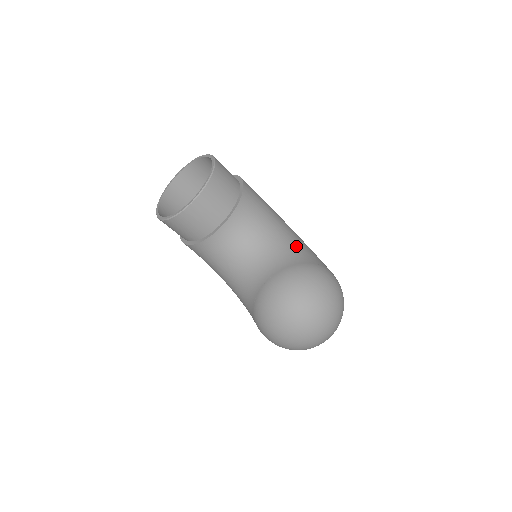
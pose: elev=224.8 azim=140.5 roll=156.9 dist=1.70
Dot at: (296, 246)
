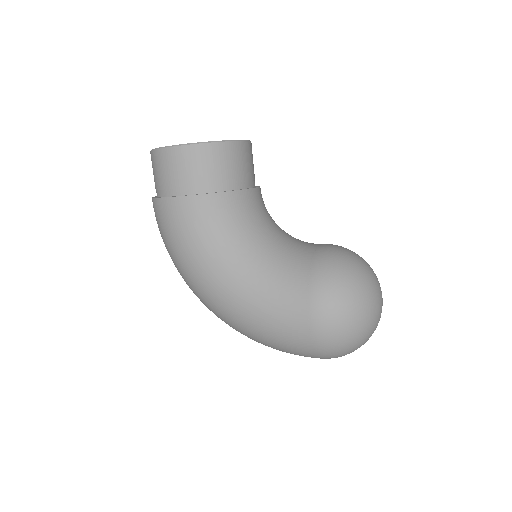
Dot at: occluded
